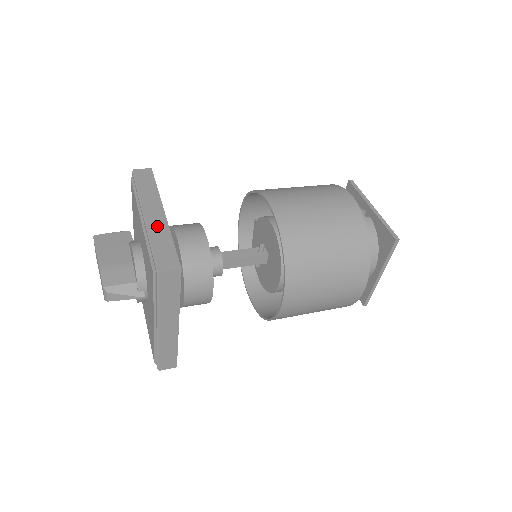
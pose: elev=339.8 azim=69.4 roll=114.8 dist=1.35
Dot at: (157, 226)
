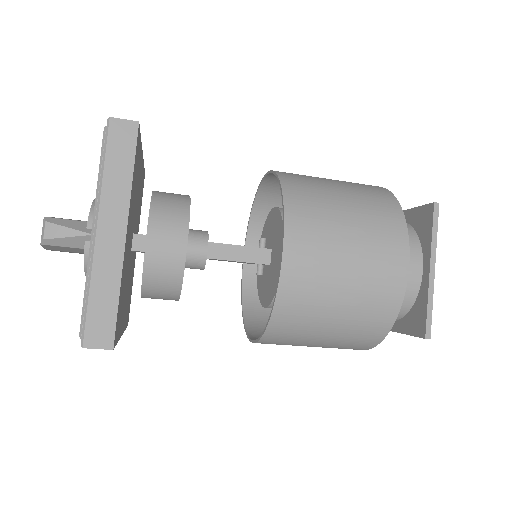
Dot at: occluded
